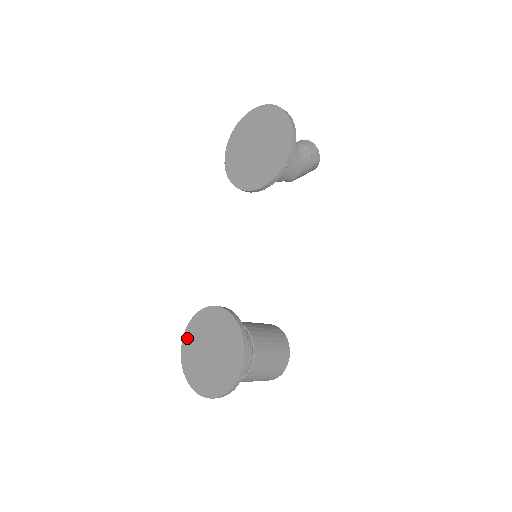
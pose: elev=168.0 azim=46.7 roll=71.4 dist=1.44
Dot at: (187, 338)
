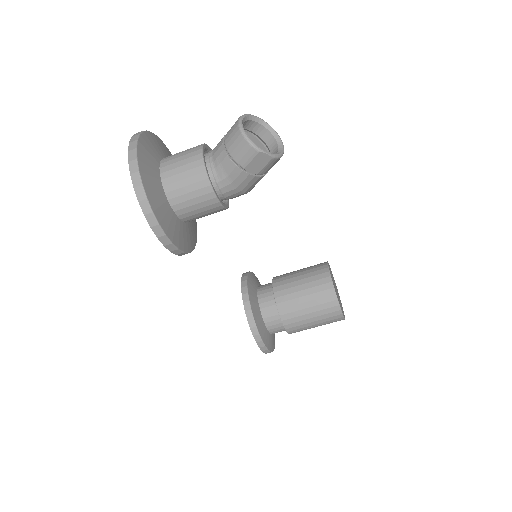
Dot at: occluded
